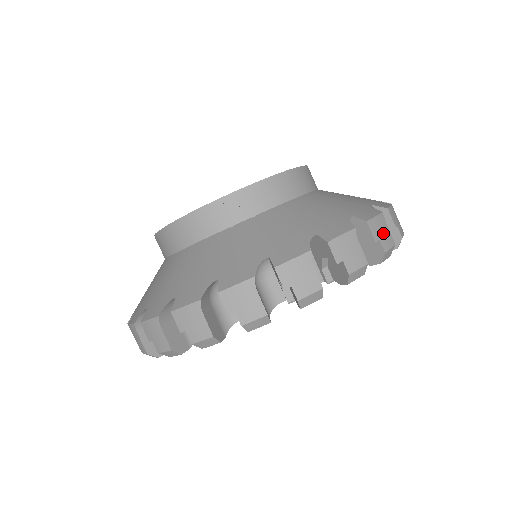
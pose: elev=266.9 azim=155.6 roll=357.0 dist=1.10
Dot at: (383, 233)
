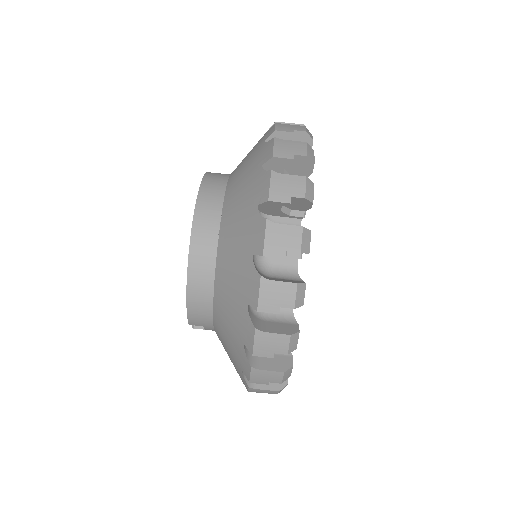
Dot at: (291, 127)
